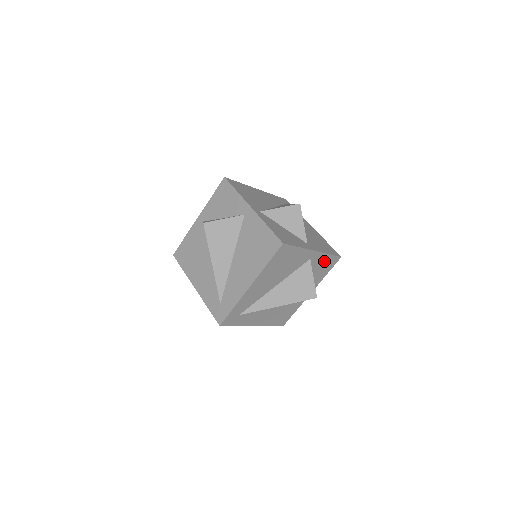
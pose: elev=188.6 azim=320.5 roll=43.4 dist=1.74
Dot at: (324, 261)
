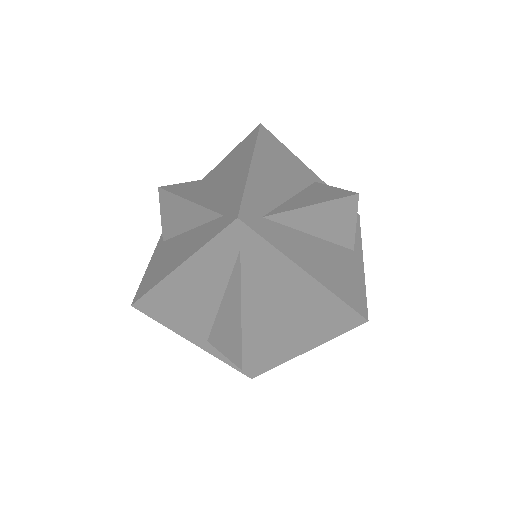
Dot at: occluded
